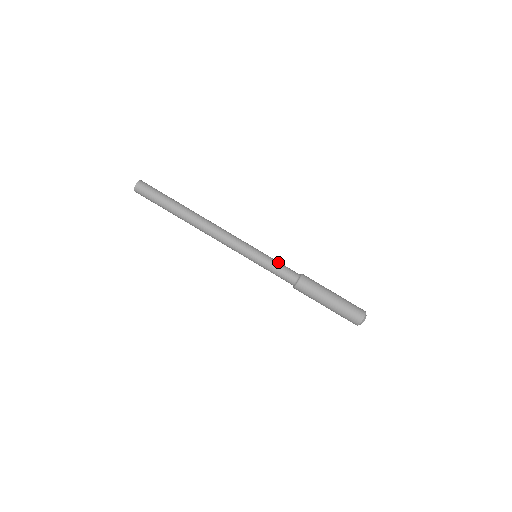
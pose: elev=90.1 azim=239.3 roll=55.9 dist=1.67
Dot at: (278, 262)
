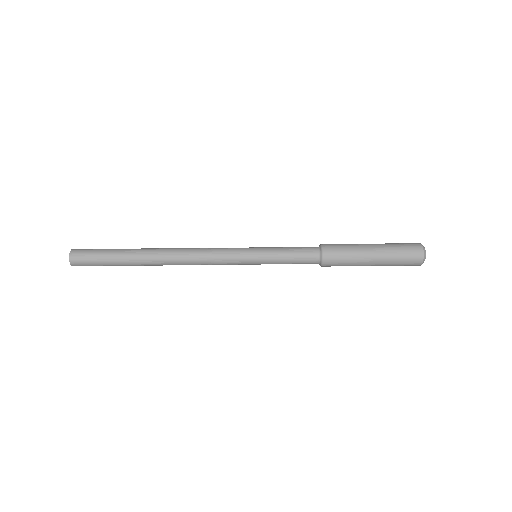
Dot at: (286, 259)
